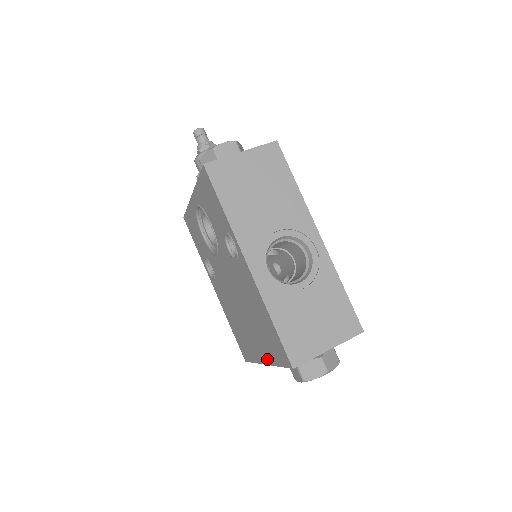
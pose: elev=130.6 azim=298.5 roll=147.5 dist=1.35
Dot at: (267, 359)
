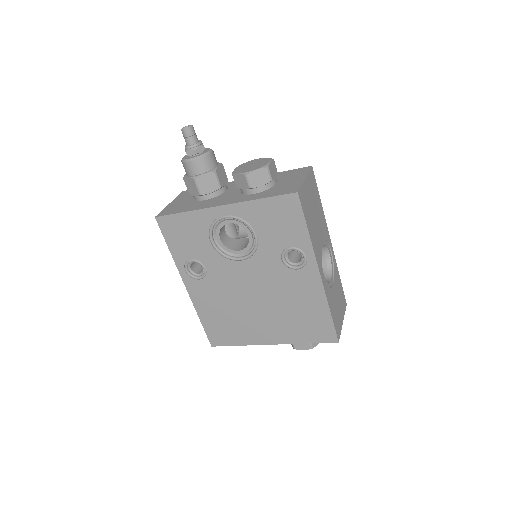
Dot at: (283, 340)
